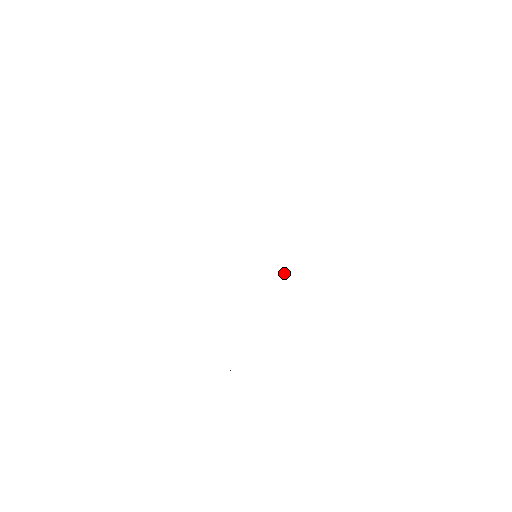
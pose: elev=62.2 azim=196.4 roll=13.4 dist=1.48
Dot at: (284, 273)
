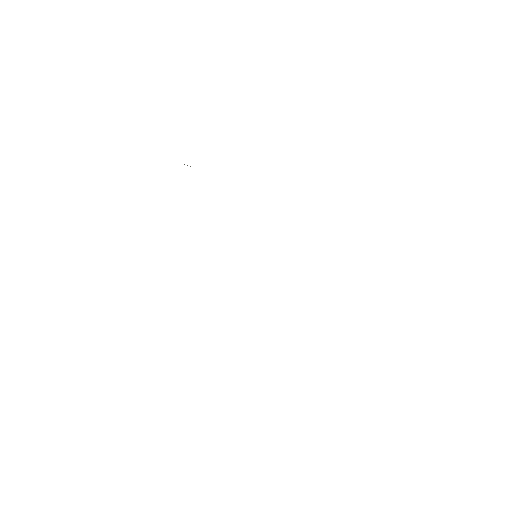
Dot at: occluded
